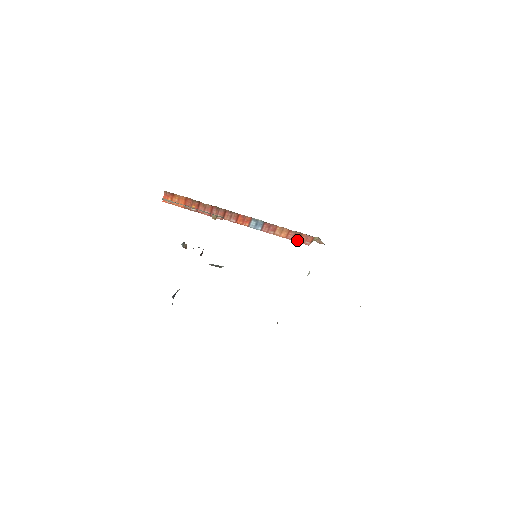
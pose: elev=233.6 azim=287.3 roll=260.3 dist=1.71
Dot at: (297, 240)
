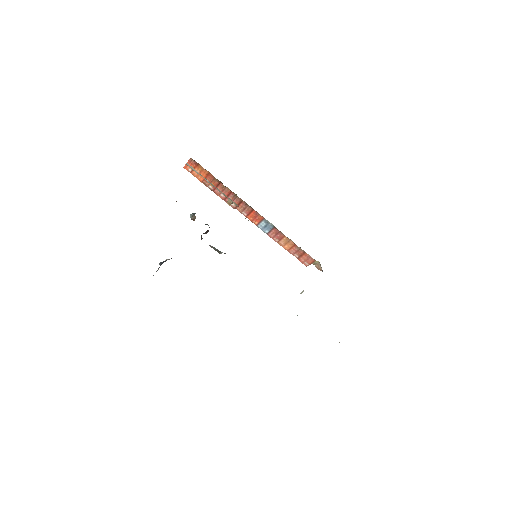
Dot at: (298, 257)
